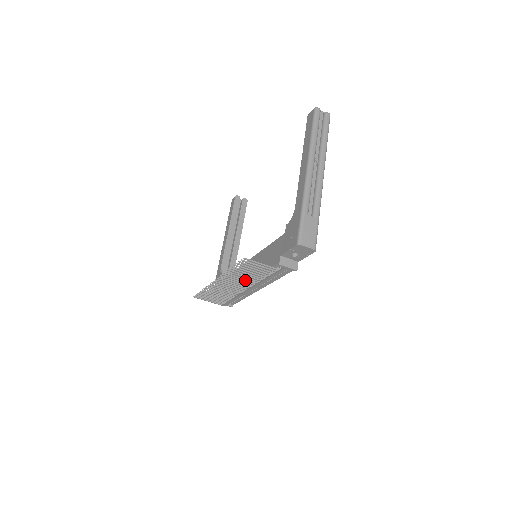
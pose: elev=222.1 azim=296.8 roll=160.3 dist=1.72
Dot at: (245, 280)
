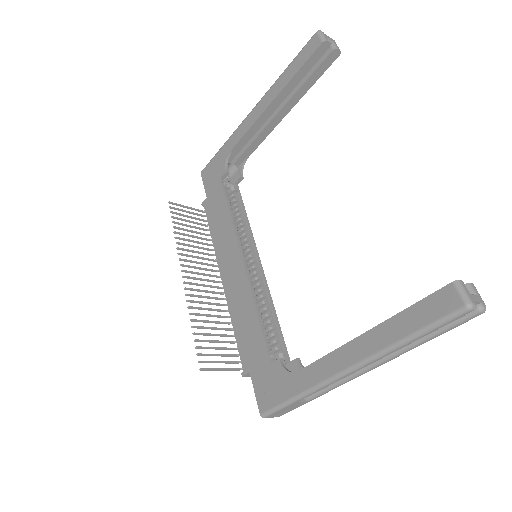
Dot at: (214, 309)
